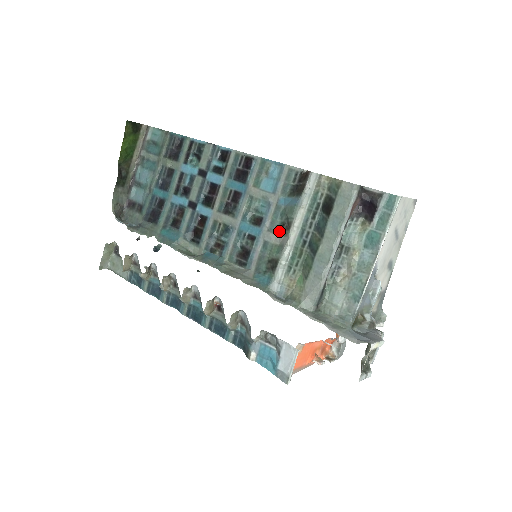
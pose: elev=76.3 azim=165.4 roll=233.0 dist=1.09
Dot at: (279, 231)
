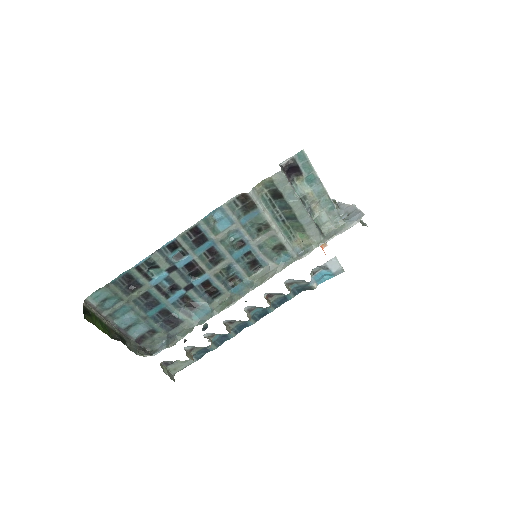
Dot at: (261, 233)
